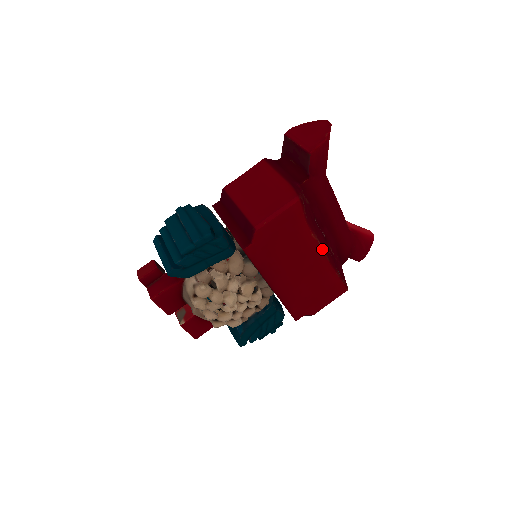
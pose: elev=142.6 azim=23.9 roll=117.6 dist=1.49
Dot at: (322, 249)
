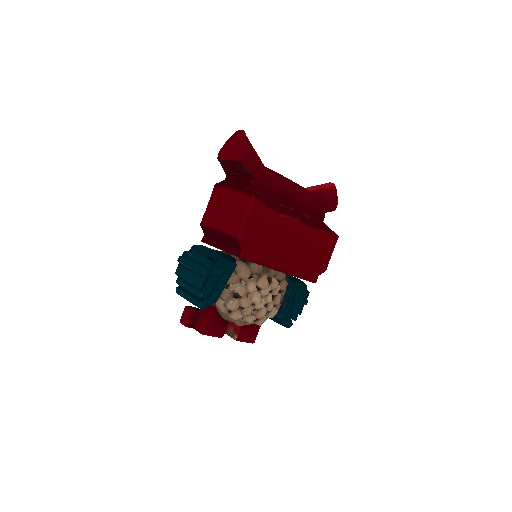
Dot at: (296, 220)
